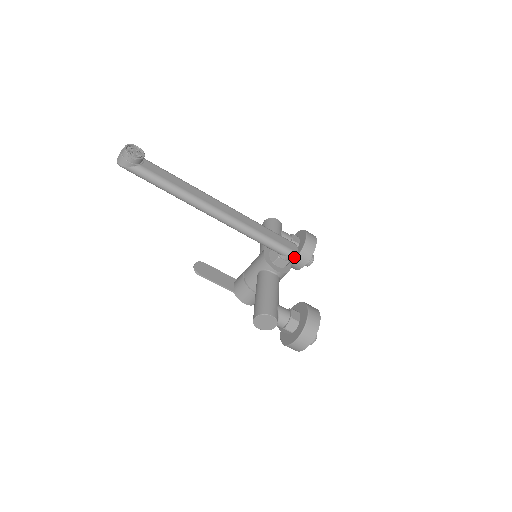
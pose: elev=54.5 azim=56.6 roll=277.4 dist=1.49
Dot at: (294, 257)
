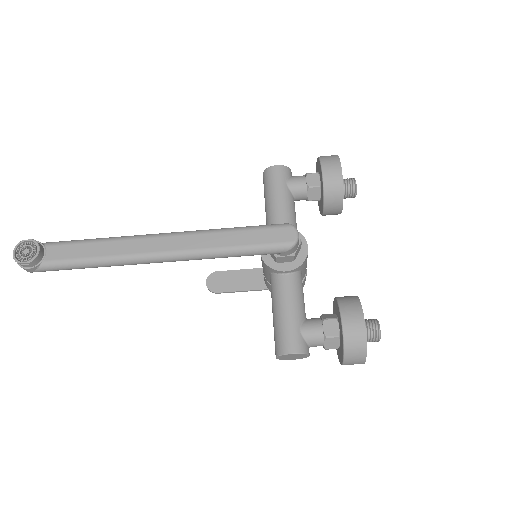
Dot at: (321, 208)
